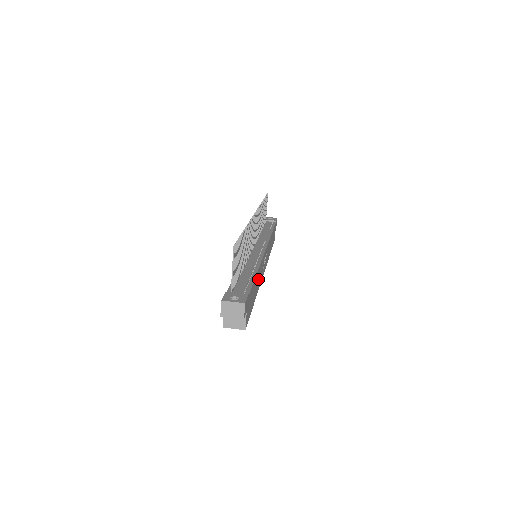
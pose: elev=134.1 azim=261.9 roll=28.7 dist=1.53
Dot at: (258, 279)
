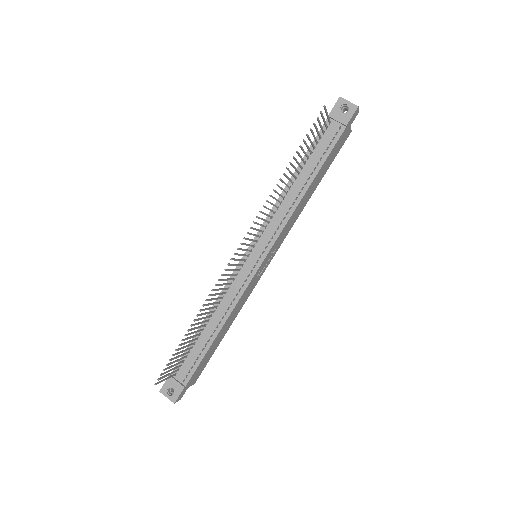
Dot at: (232, 317)
